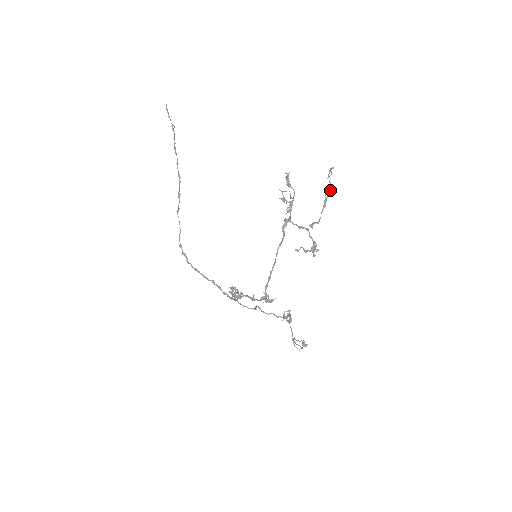
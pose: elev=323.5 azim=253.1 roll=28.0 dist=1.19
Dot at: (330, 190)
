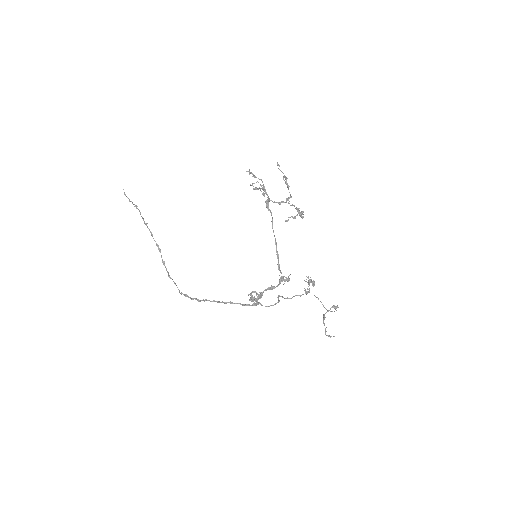
Dot at: (285, 176)
